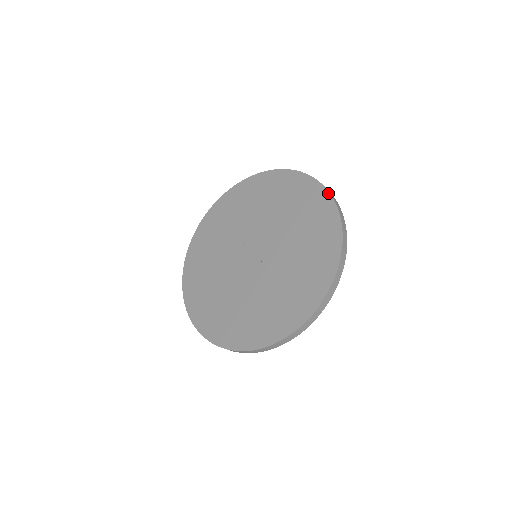
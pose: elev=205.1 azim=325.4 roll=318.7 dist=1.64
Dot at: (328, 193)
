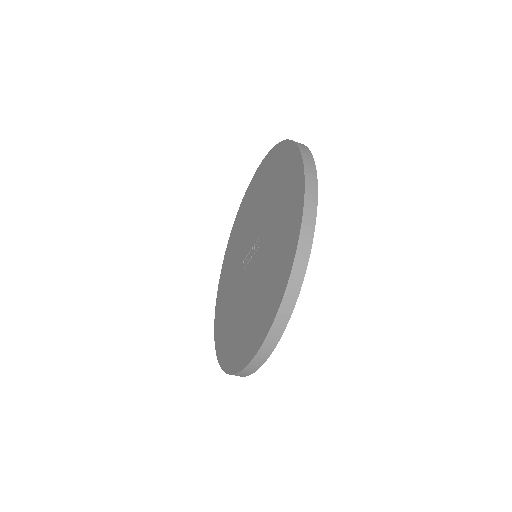
Dot at: (270, 151)
